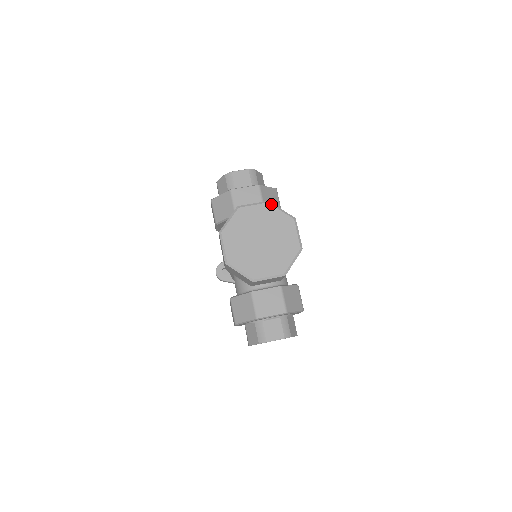
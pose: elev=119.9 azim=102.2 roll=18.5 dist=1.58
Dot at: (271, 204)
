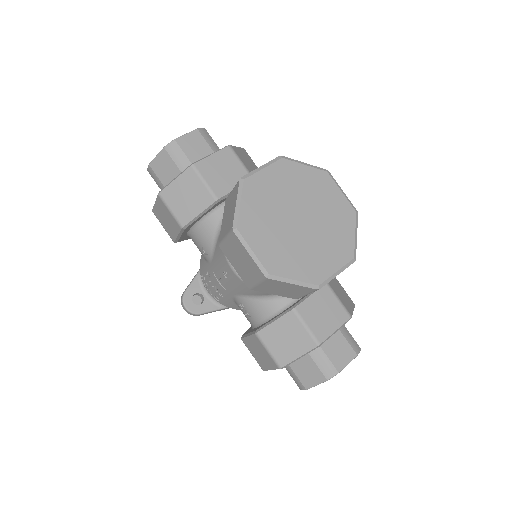
Dot at: (287, 159)
